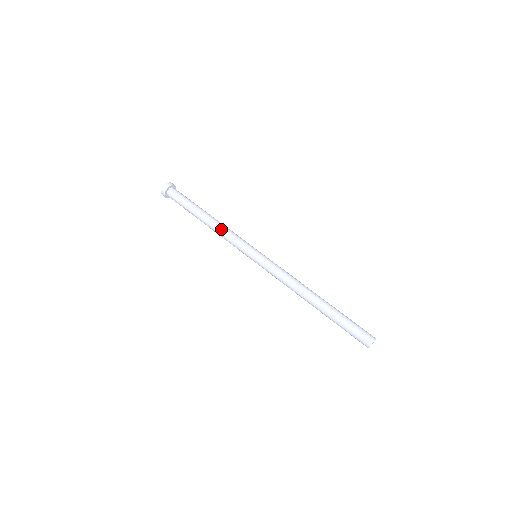
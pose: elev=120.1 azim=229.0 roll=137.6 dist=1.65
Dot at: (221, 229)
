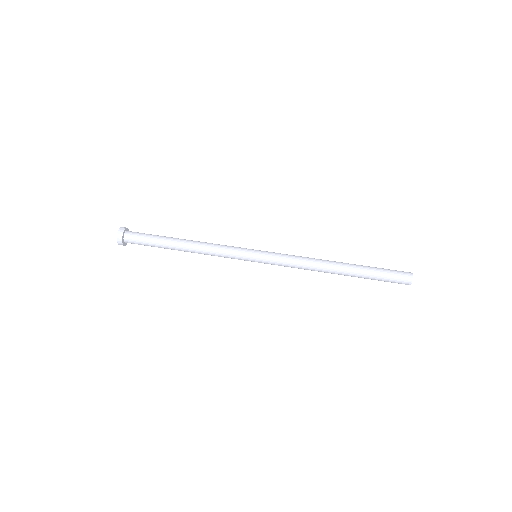
Dot at: (205, 253)
